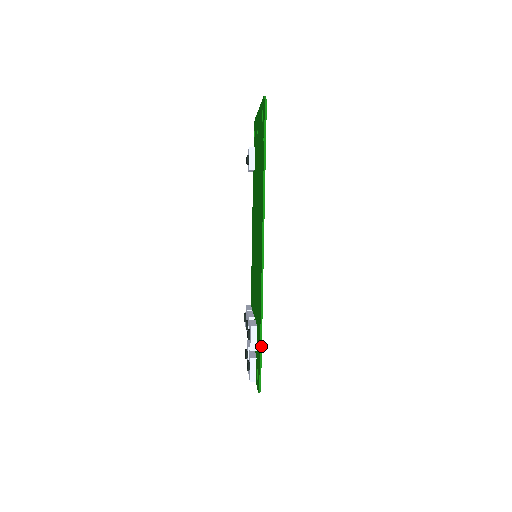
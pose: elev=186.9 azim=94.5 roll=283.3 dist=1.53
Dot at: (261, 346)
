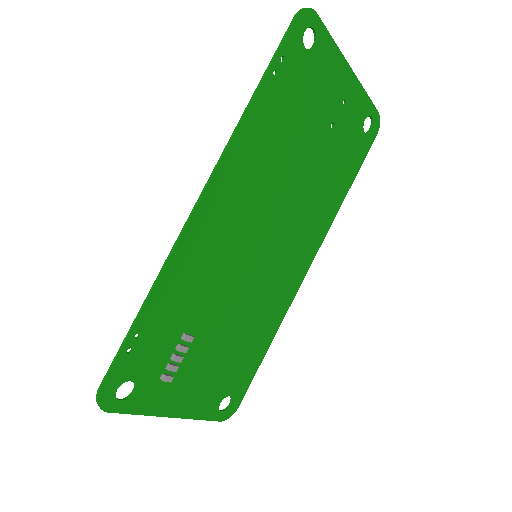
Dot at: (129, 333)
